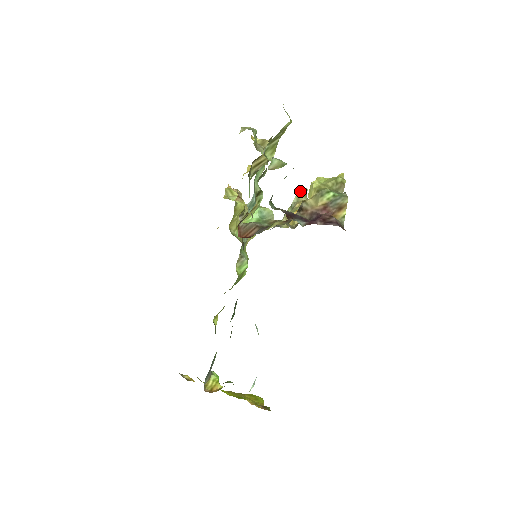
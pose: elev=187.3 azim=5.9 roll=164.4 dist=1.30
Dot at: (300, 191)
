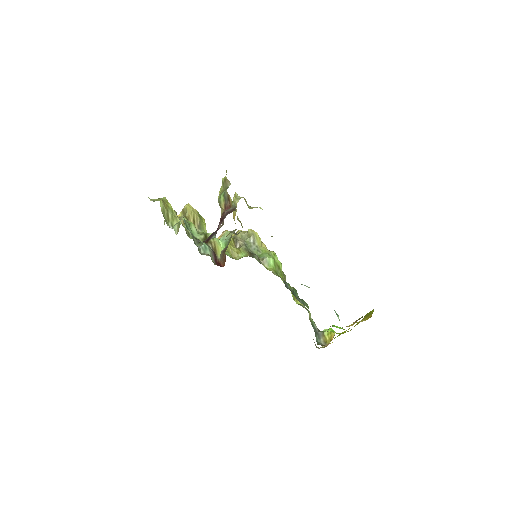
Dot at: occluded
